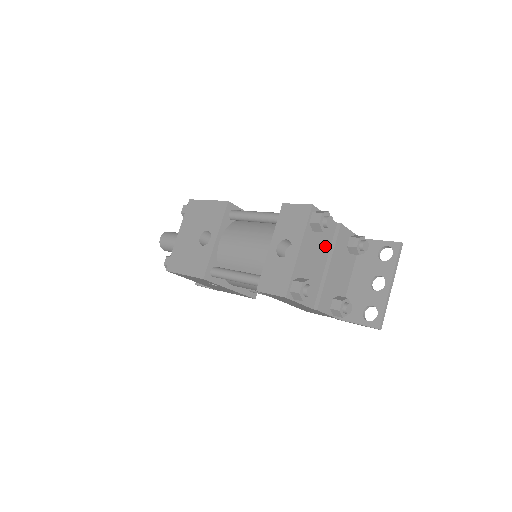
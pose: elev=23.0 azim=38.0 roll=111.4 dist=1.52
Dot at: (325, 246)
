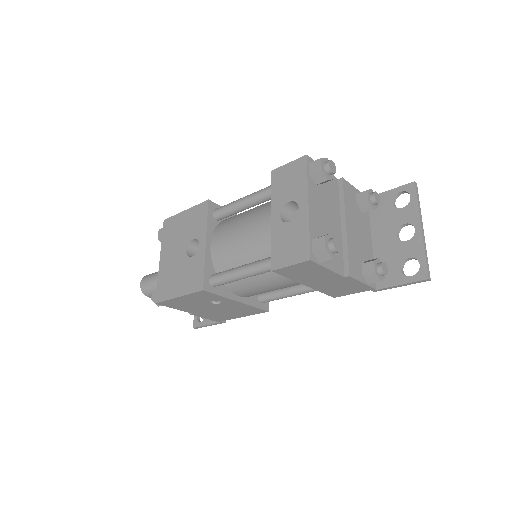
Dot at: (334, 204)
